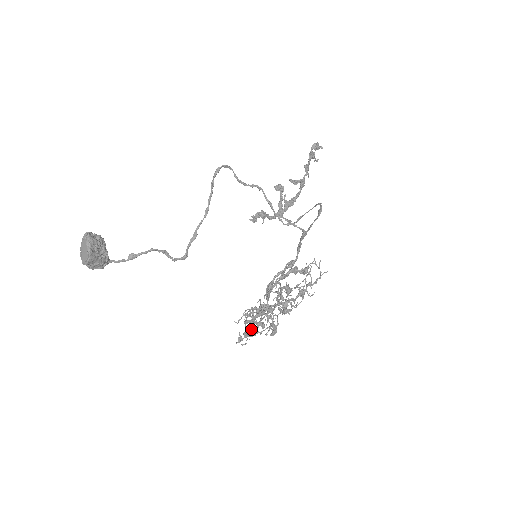
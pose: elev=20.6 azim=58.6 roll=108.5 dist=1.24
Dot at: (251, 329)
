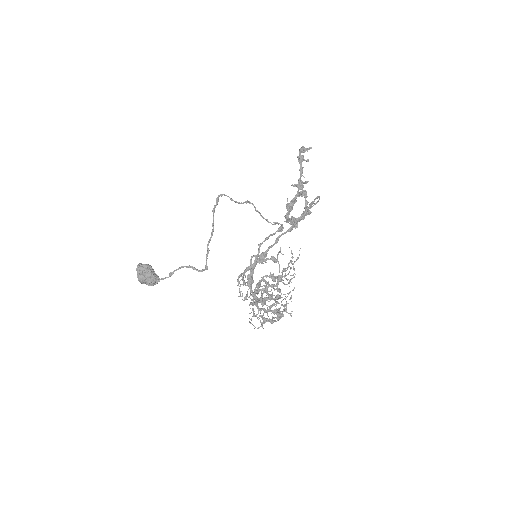
Dot at: (261, 315)
